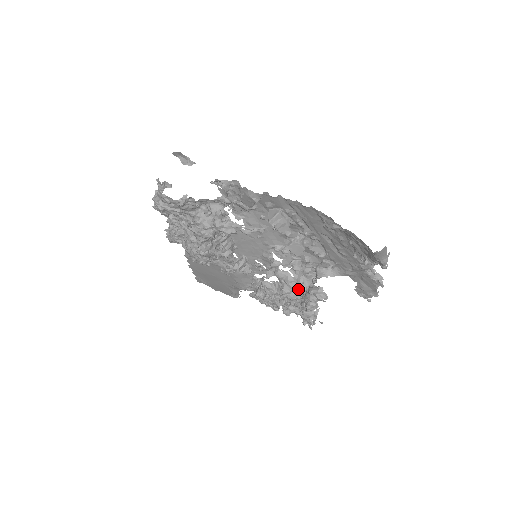
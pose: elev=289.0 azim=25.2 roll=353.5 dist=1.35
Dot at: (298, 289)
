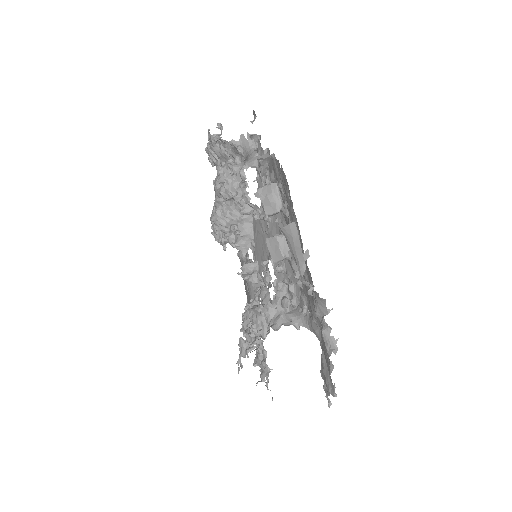
Dot at: occluded
